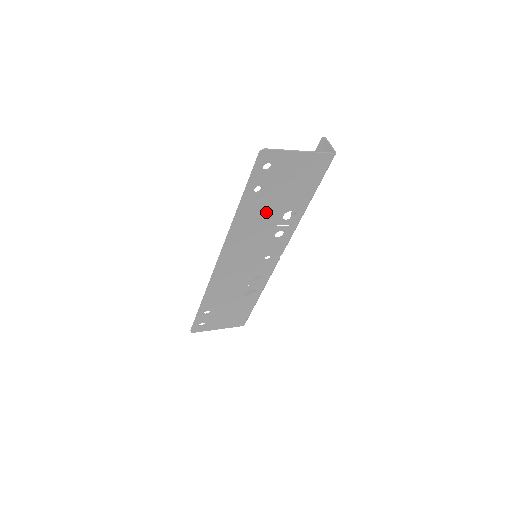
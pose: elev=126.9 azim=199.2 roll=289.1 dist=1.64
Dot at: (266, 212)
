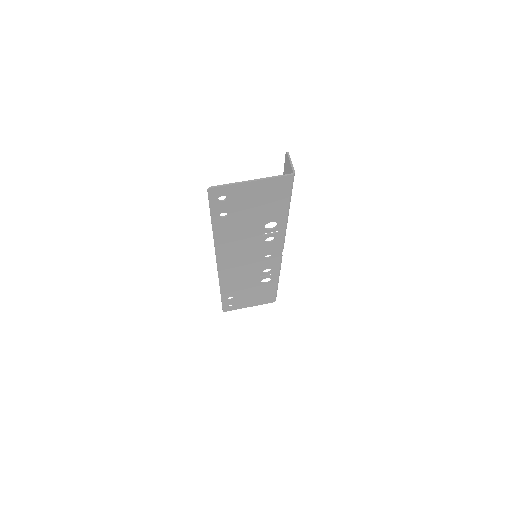
Dot at: (244, 228)
